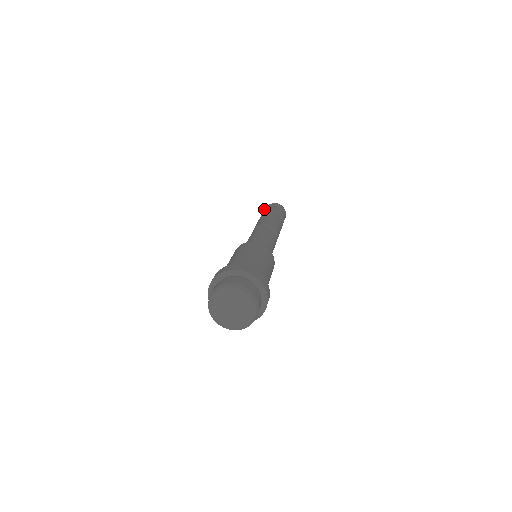
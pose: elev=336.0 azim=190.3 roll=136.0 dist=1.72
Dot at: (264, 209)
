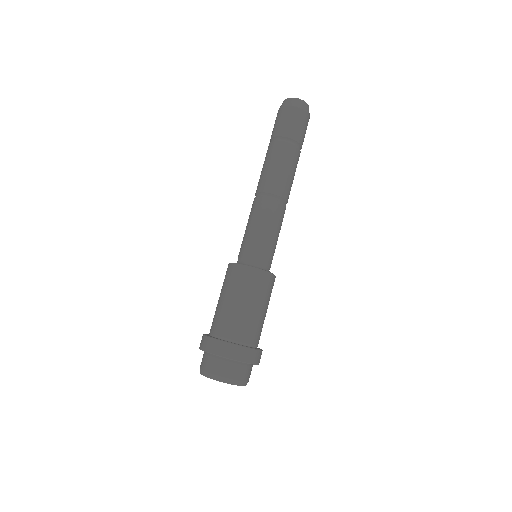
Dot at: (294, 116)
